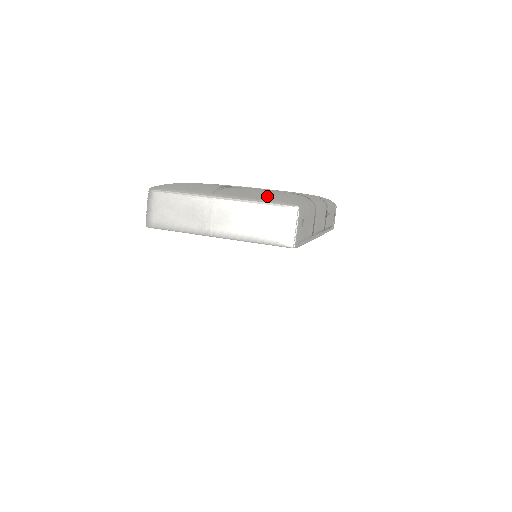
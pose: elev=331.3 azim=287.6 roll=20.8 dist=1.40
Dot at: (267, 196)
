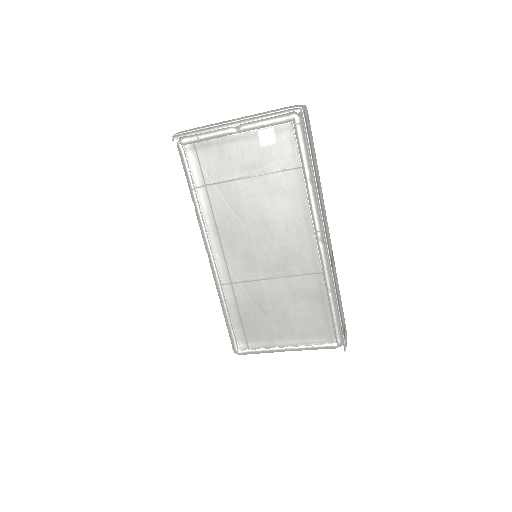
Dot at: occluded
